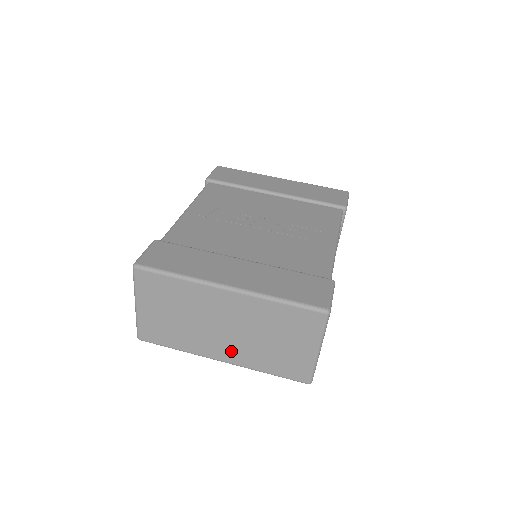
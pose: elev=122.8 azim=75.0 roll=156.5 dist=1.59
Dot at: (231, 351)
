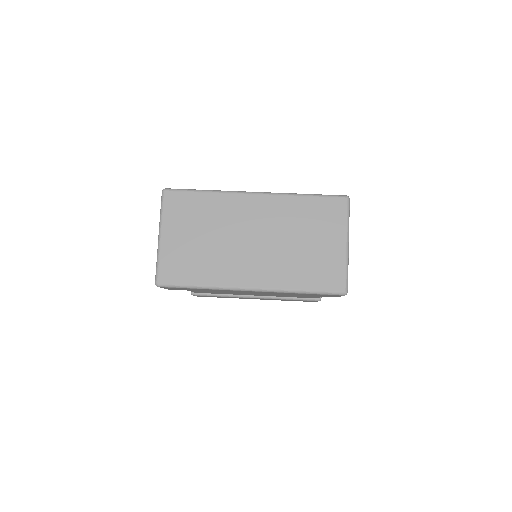
Dot at: (261, 270)
